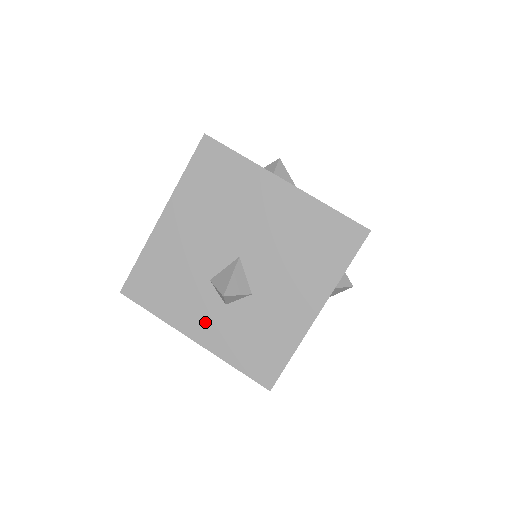
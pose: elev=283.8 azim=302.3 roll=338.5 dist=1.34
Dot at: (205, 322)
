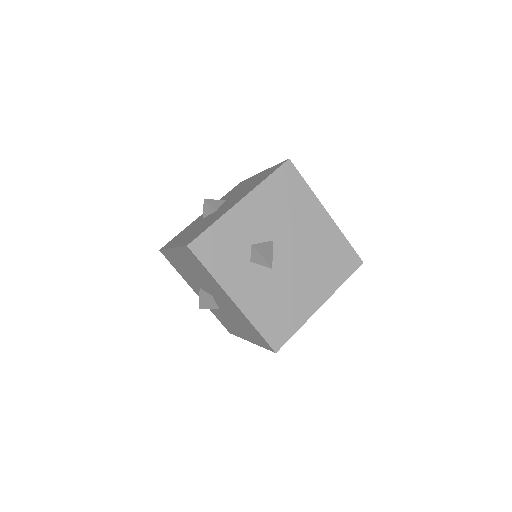
Dot at: occluded
